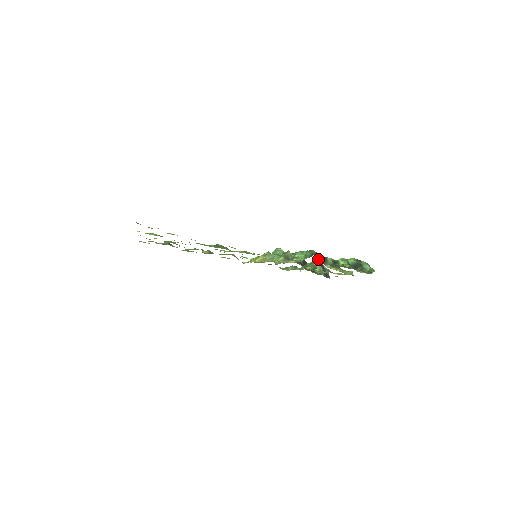
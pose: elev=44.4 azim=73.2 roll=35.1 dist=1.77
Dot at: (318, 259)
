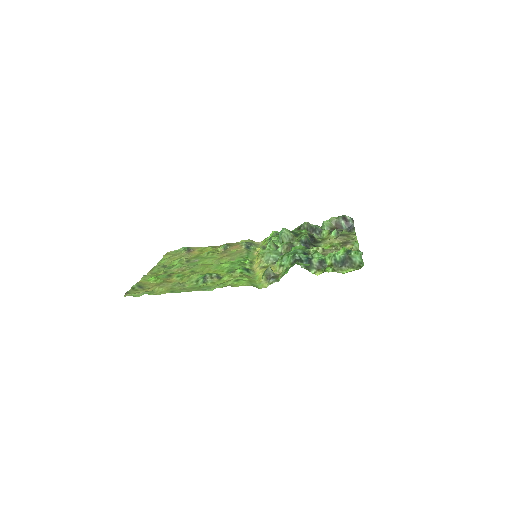
Dot at: (301, 267)
